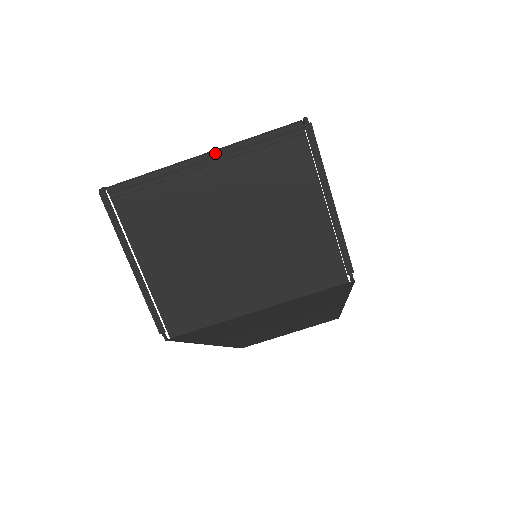
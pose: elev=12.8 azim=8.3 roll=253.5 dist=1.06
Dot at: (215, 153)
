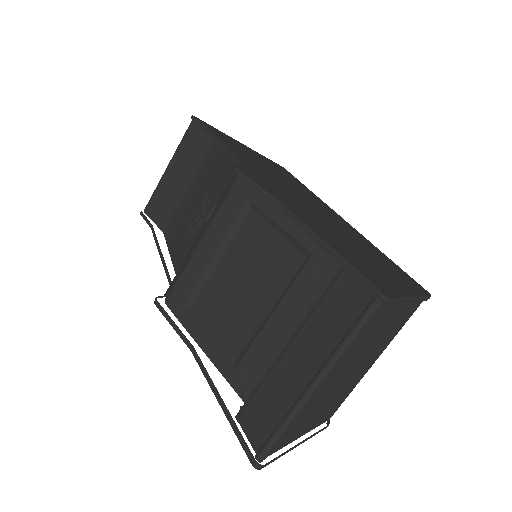
Dot at: (325, 378)
